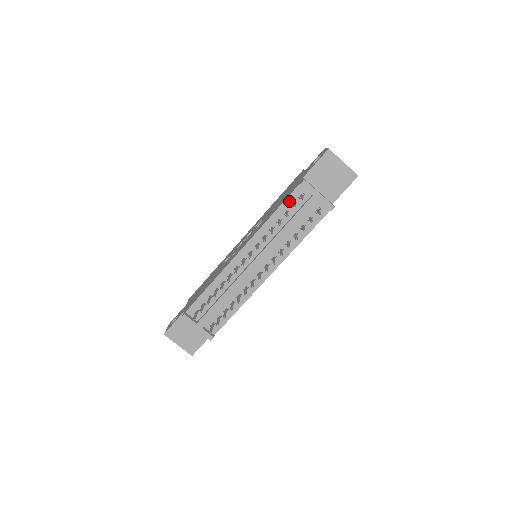
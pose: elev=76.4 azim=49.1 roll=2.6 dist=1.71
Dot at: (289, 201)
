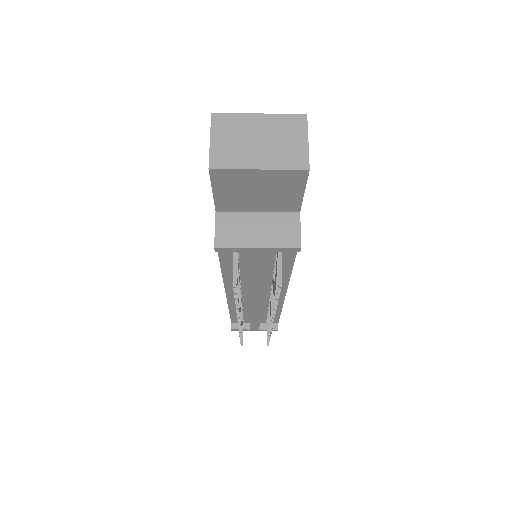
Dot at: (225, 256)
